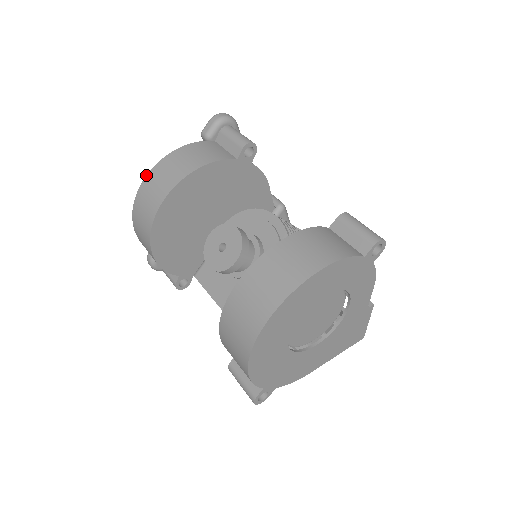
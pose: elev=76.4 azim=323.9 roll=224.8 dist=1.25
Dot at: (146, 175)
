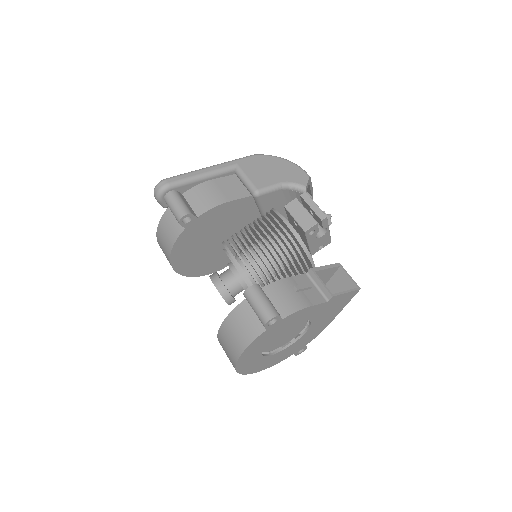
Dot at: occluded
